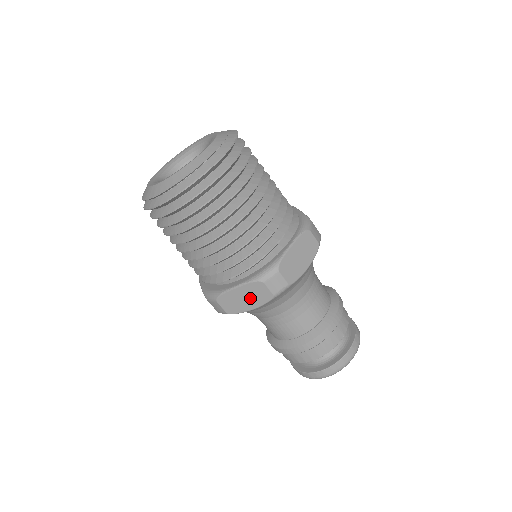
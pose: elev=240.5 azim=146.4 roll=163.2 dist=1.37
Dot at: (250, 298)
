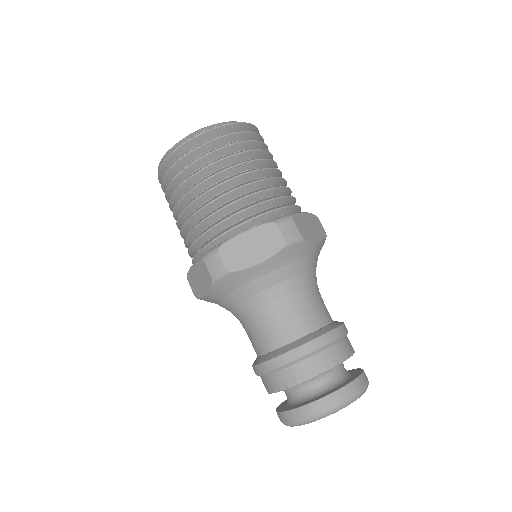
Dot at: (258, 246)
